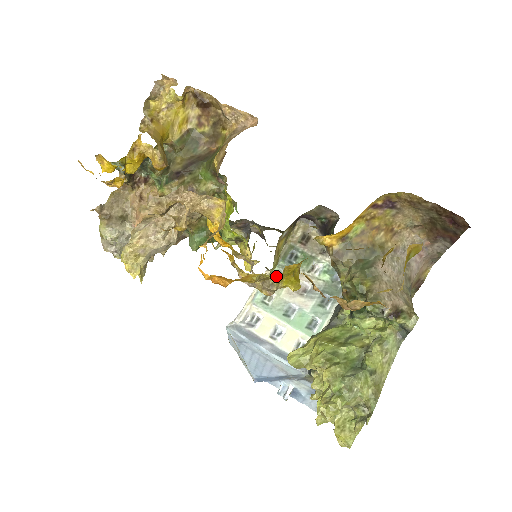
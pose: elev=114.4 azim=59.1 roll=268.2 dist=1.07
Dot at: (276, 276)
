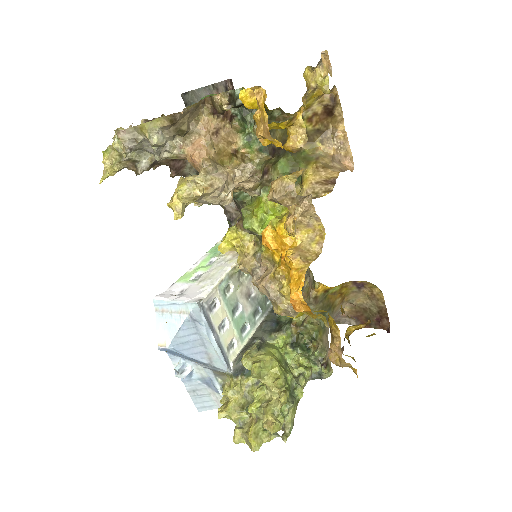
Dot at: (322, 319)
